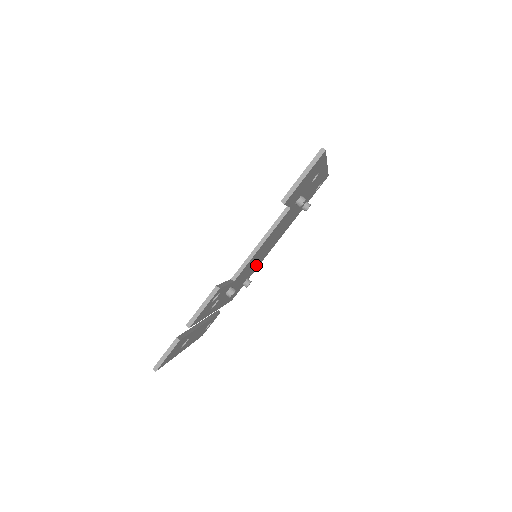
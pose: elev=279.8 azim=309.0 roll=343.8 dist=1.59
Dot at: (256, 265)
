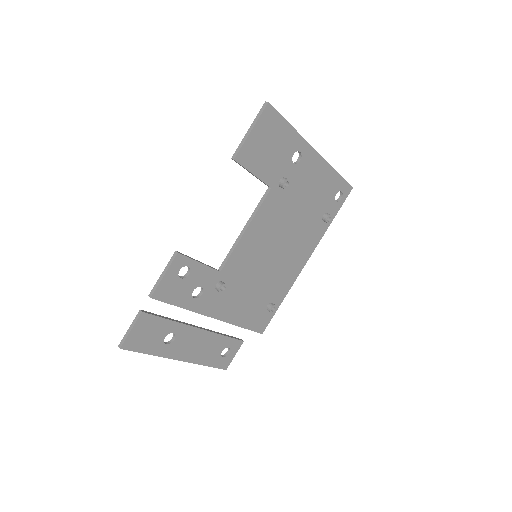
Dot at: (276, 284)
